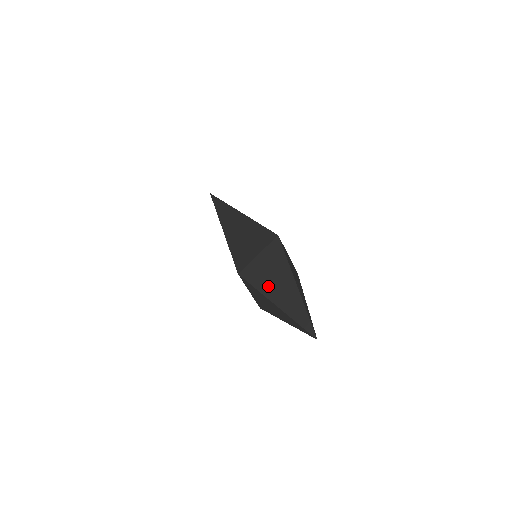
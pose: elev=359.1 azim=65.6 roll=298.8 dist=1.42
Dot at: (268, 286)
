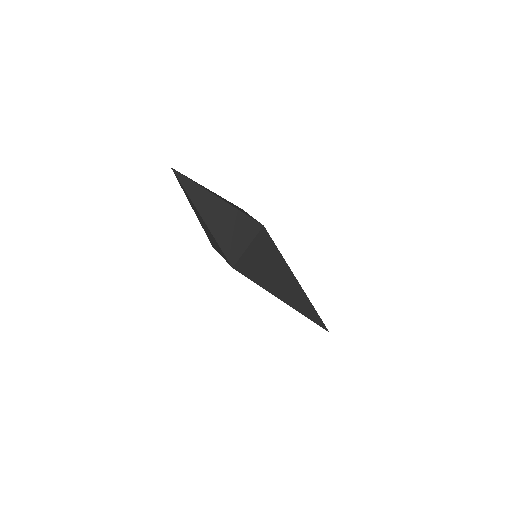
Dot at: occluded
